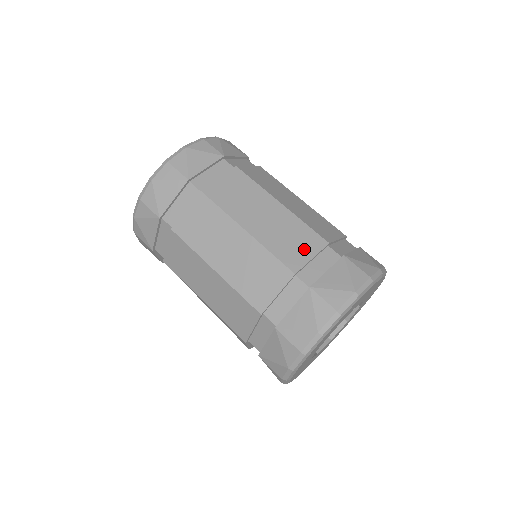
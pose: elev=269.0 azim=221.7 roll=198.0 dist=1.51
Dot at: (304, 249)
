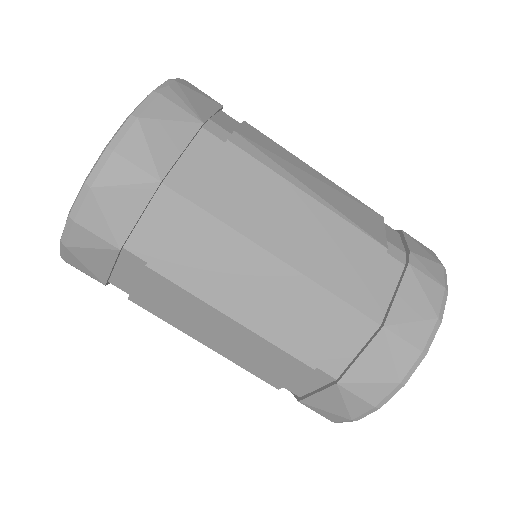
Dot at: (323, 330)
